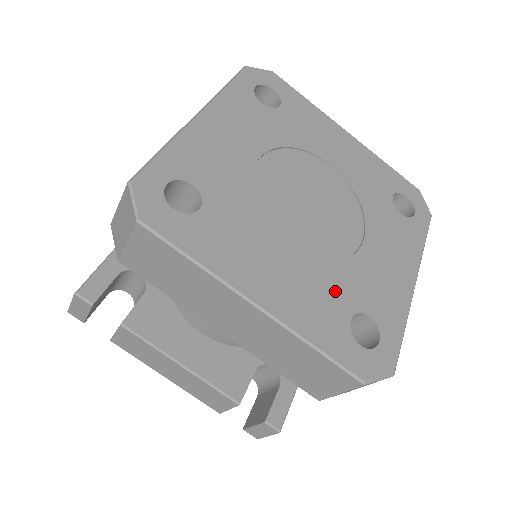
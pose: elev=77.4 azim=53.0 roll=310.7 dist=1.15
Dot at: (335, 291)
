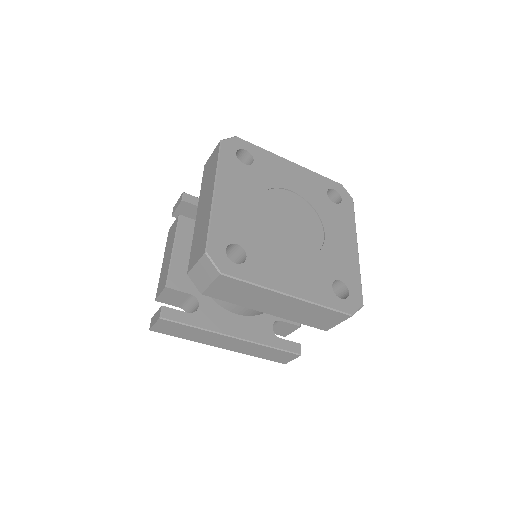
Dot at: (248, 234)
